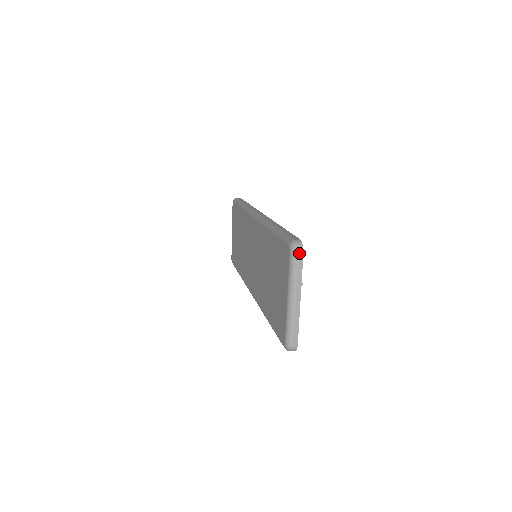
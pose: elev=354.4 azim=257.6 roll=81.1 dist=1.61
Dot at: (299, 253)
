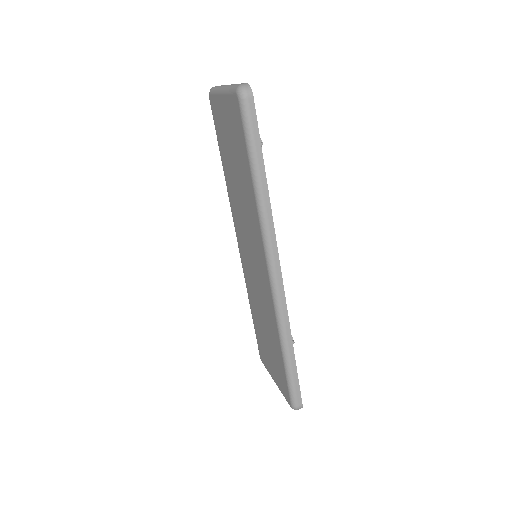
Dot at: occluded
